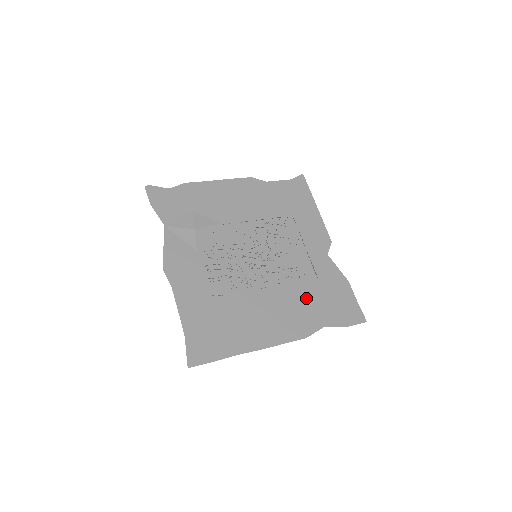
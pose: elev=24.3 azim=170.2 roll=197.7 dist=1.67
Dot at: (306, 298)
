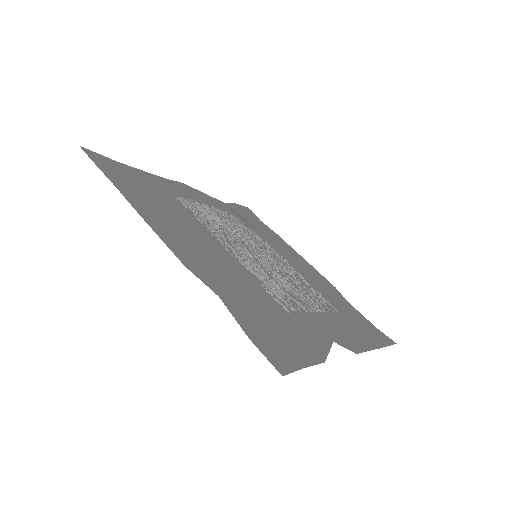
Dot at: (247, 289)
